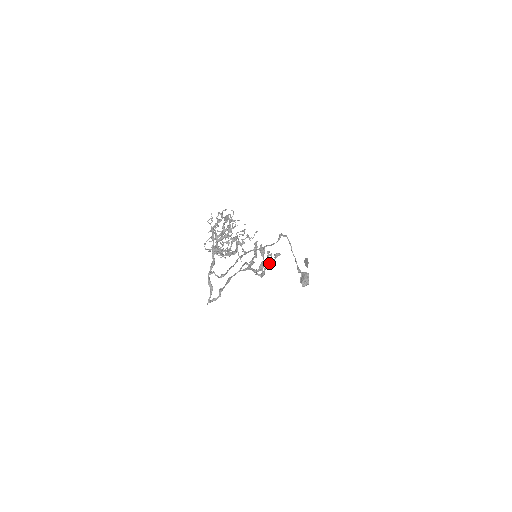
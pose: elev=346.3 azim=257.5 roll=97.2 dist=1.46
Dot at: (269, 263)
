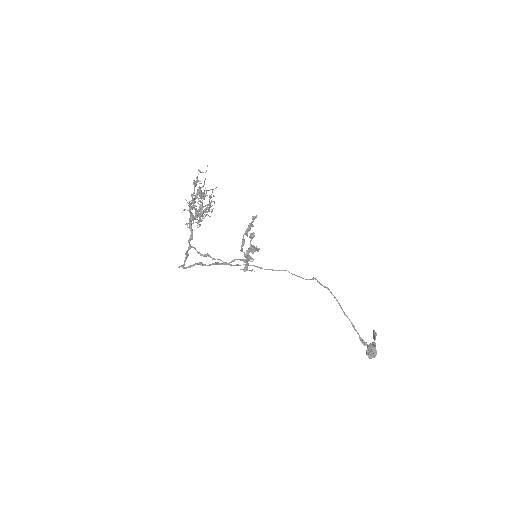
Dot at: (247, 228)
